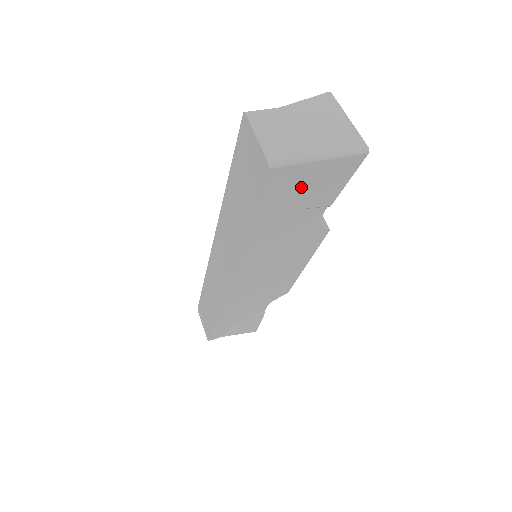
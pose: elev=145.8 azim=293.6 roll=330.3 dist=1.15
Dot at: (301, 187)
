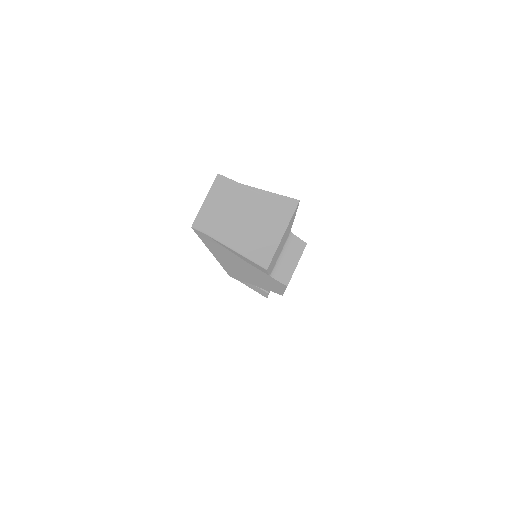
Dot at: occluded
